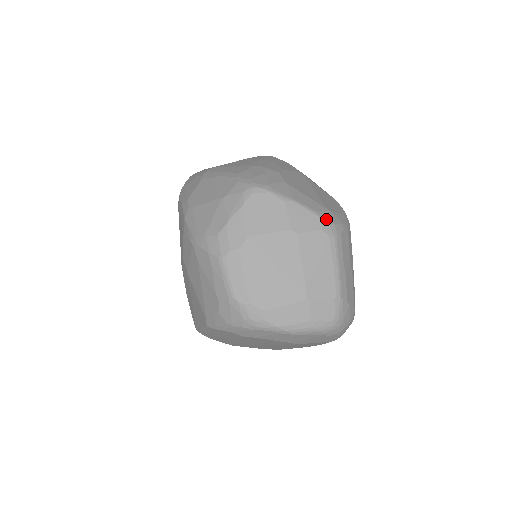
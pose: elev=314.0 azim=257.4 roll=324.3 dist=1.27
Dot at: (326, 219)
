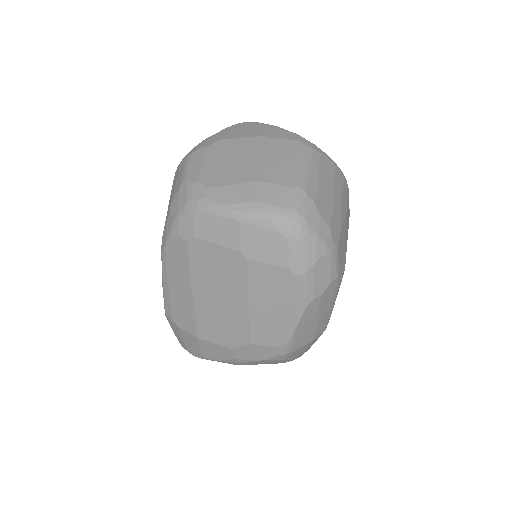
Dot at: occluded
